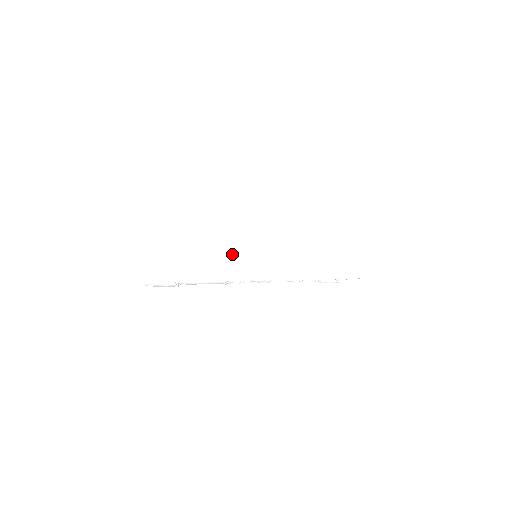
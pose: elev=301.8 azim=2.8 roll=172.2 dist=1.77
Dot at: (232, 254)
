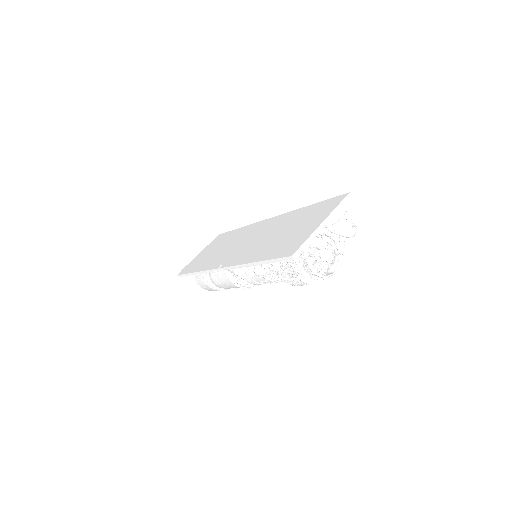
Dot at: (231, 250)
